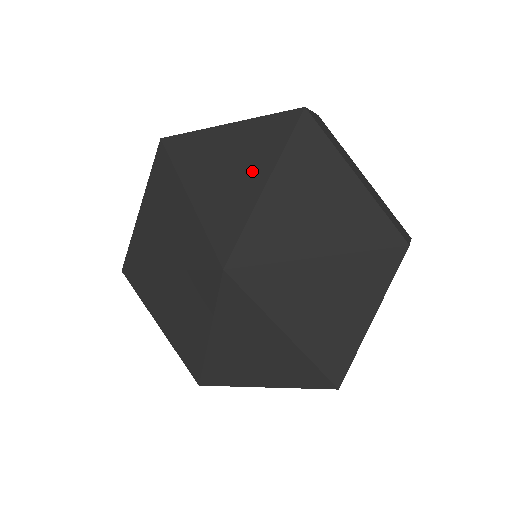
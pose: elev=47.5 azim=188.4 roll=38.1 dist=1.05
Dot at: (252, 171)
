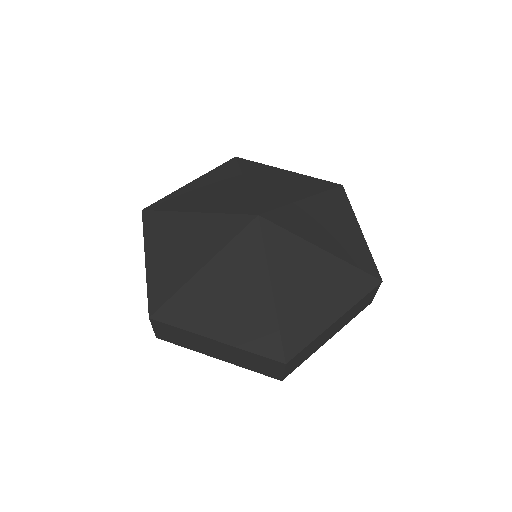
Dot at: (298, 190)
